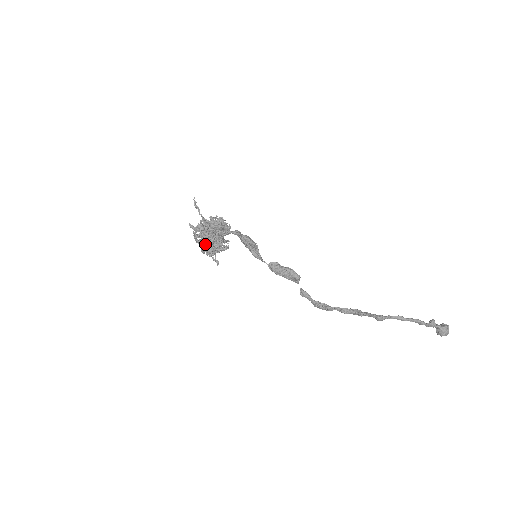
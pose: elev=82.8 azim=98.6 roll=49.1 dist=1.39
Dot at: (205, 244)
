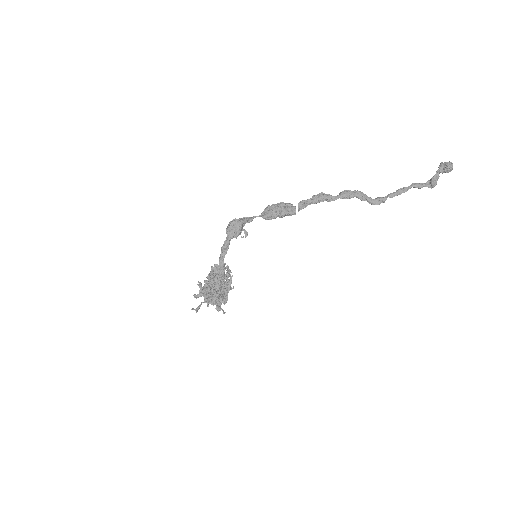
Dot at: occluded
